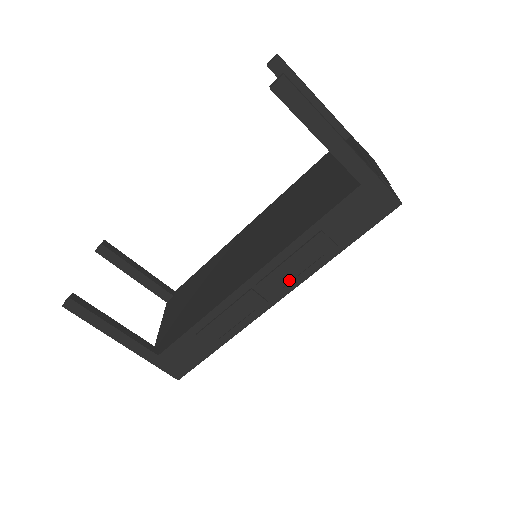
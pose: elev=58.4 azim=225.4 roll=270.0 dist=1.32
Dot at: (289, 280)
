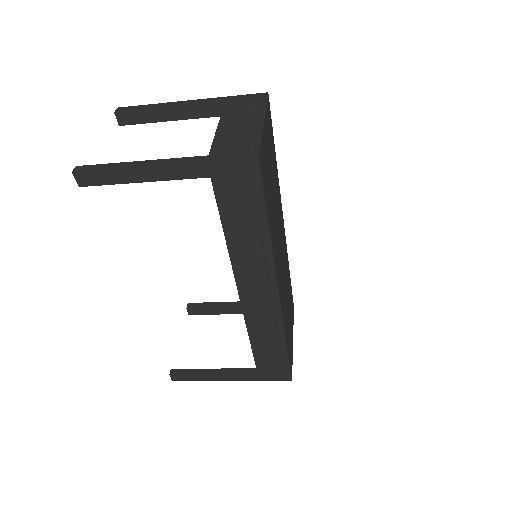
Dot at: (263, 276)
